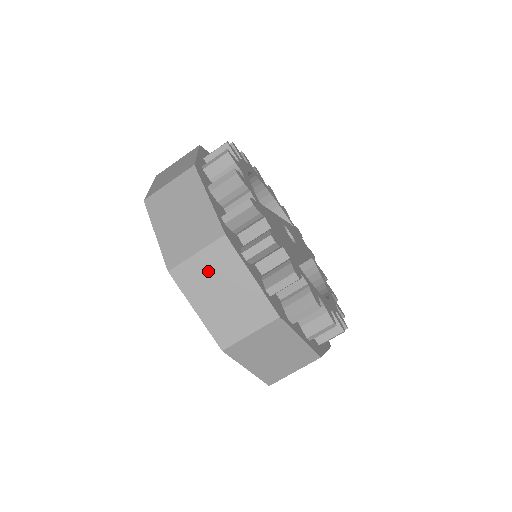
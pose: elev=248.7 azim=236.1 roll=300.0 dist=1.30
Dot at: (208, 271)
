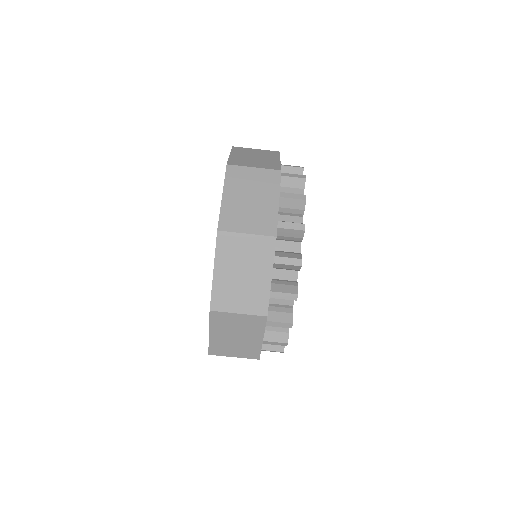
Dot at: (245, 251)
